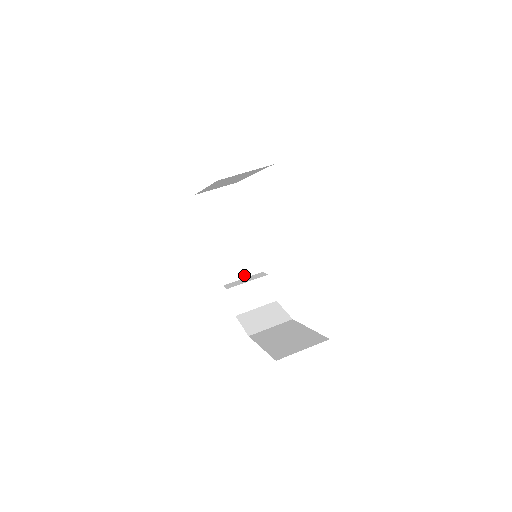
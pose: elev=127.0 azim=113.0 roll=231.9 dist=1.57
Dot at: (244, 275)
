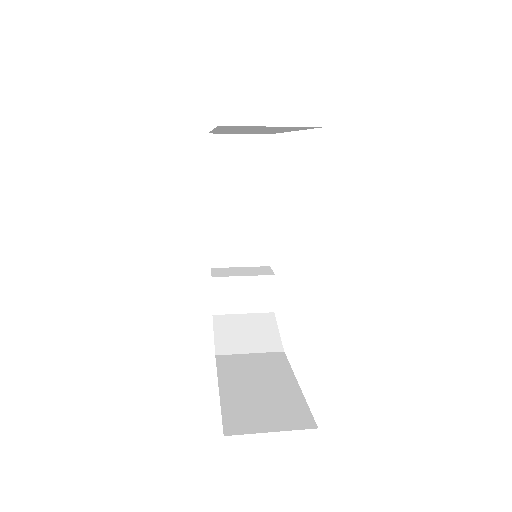
Dot at: (244, 263)
